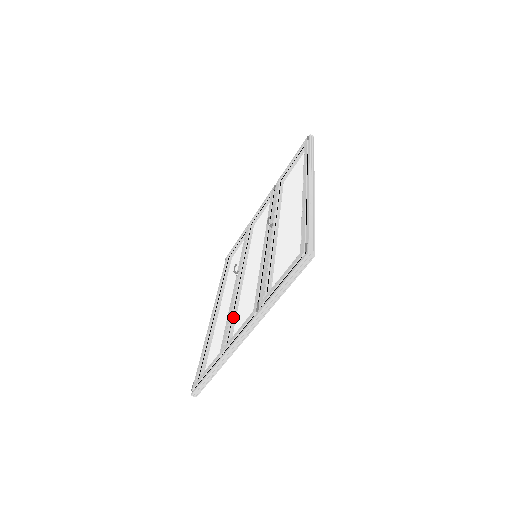
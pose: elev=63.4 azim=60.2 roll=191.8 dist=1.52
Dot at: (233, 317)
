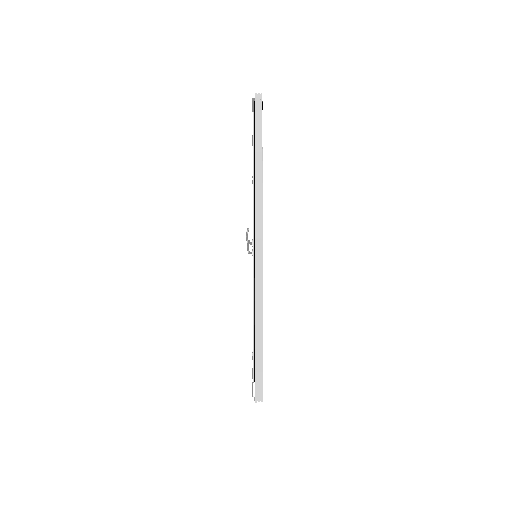
Dot at: occluded
